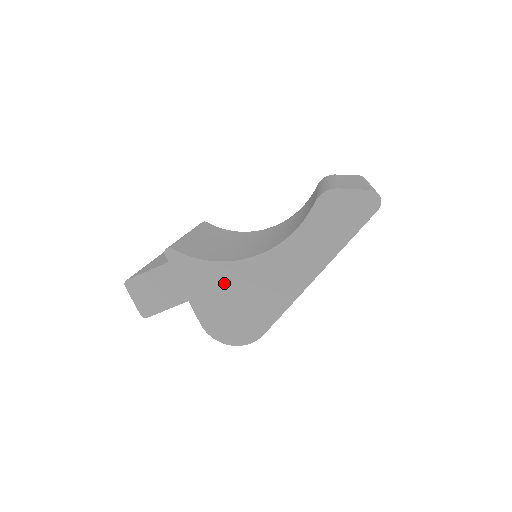
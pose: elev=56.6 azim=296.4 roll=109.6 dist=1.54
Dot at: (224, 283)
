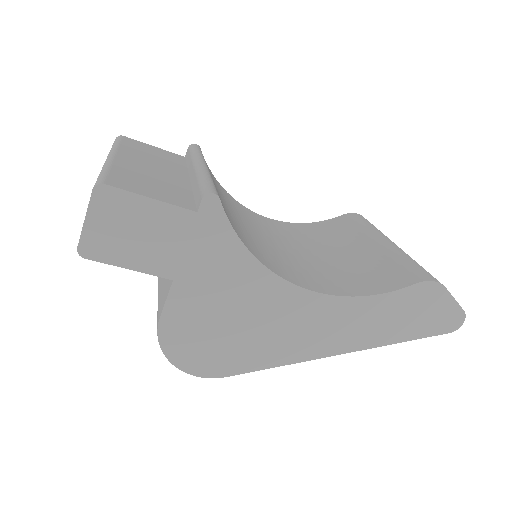
Dot at: (242, 292)
